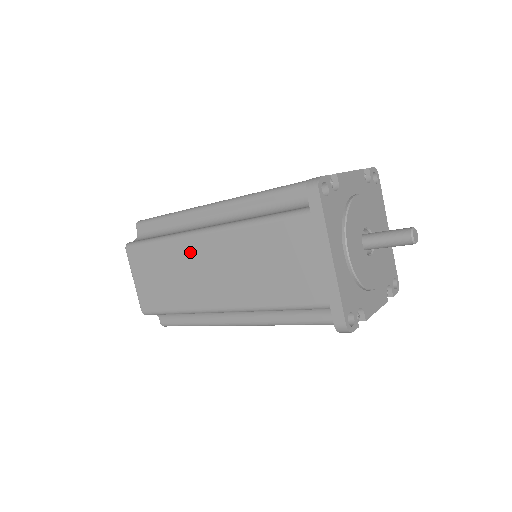
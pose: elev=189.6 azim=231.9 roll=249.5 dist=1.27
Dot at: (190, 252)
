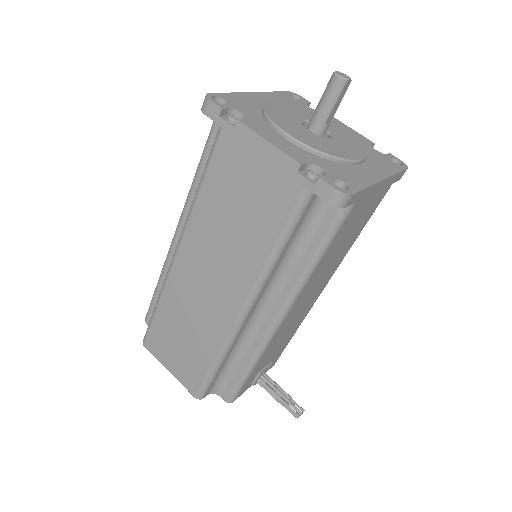
Dot at: occluded
